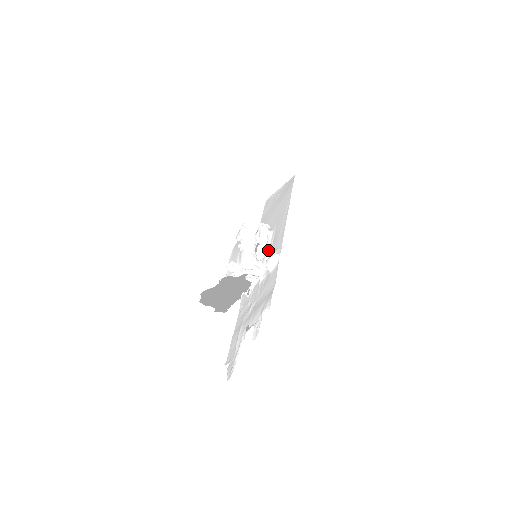
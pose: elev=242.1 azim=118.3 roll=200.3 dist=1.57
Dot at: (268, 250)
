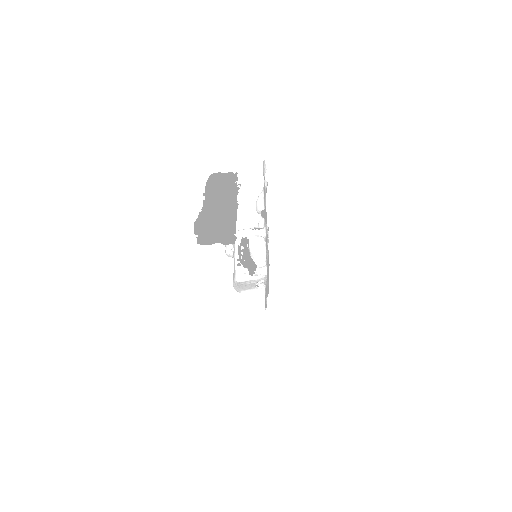
Dot at: occluded
